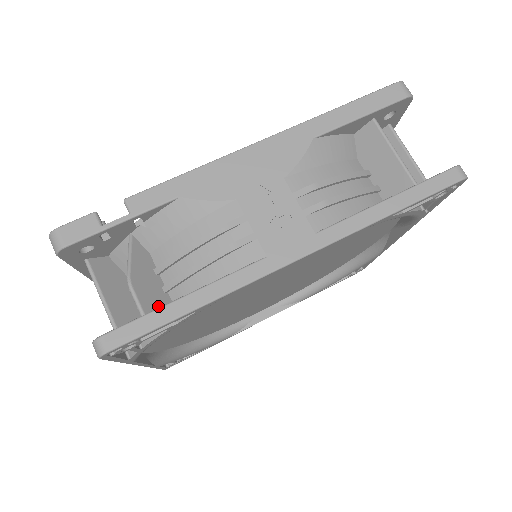
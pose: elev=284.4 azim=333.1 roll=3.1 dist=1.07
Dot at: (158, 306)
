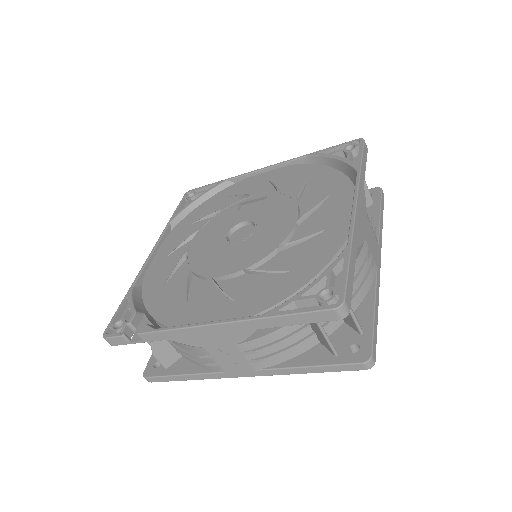
Dot at: (173, 359)
